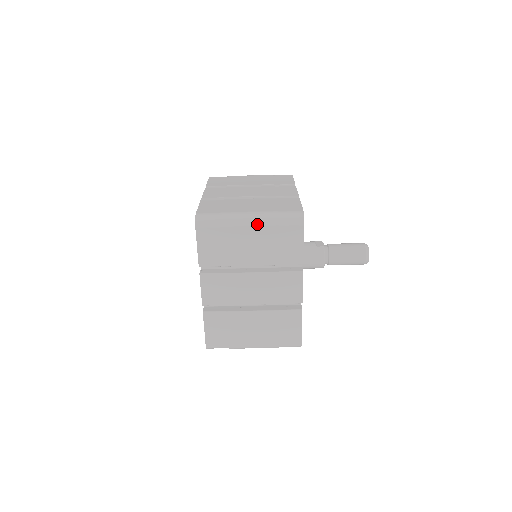
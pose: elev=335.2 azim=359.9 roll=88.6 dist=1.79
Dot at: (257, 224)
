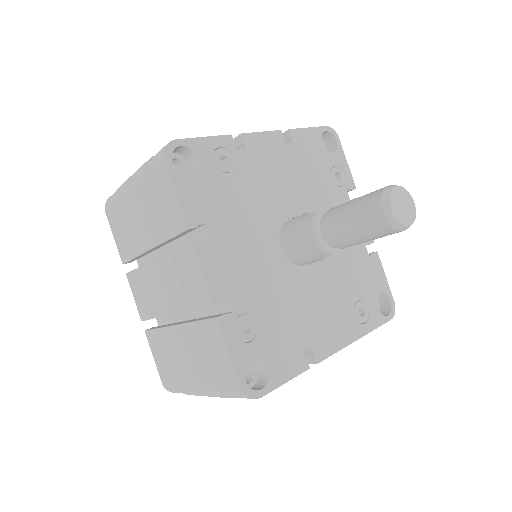
Dot at: (134, 182)
